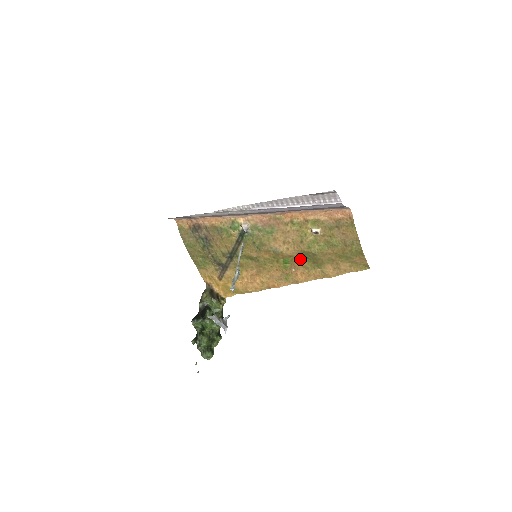
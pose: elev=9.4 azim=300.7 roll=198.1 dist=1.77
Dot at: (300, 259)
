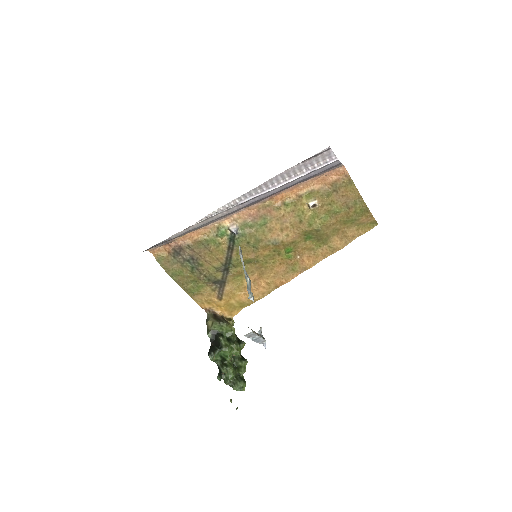
Dot at: (303, 242)
